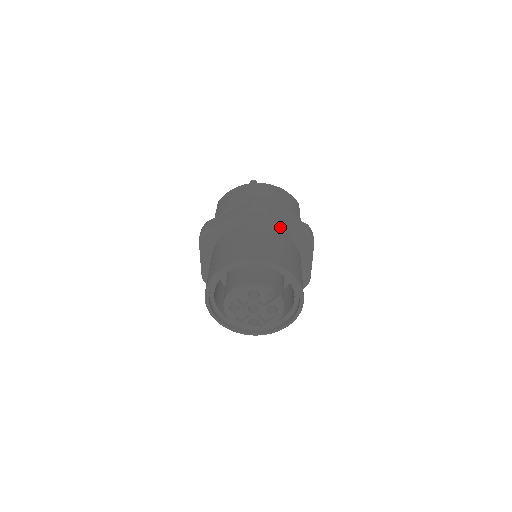
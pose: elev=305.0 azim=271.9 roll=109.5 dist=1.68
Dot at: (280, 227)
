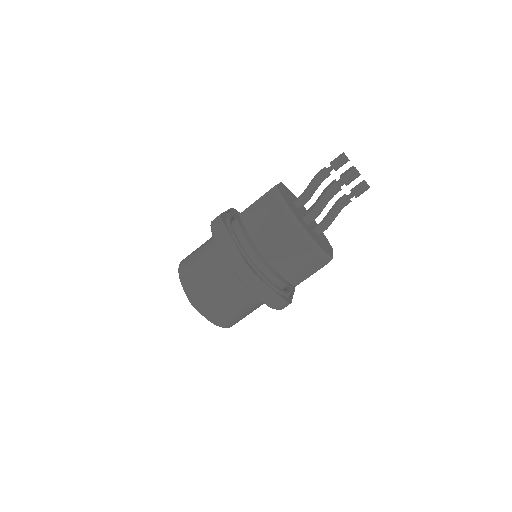
Dot at: occluded
